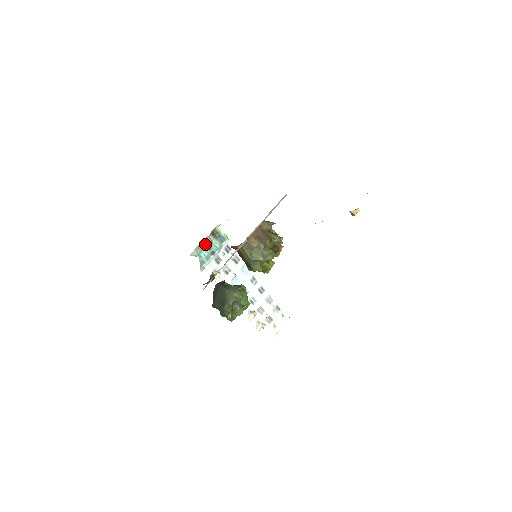
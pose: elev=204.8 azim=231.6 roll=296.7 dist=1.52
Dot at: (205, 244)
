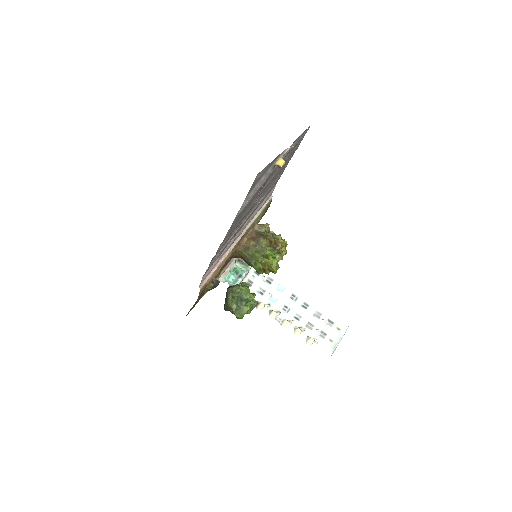
Dot at: (233, 271)
